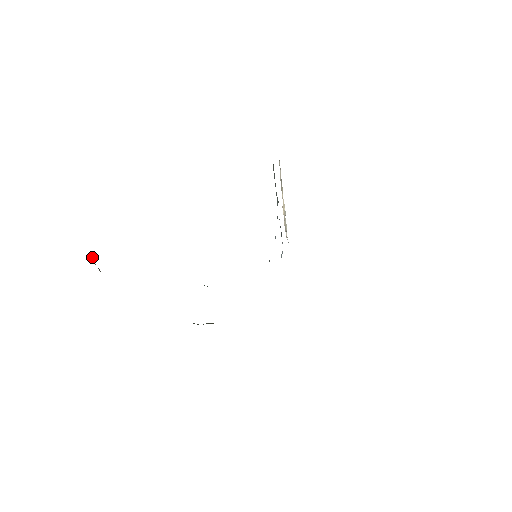
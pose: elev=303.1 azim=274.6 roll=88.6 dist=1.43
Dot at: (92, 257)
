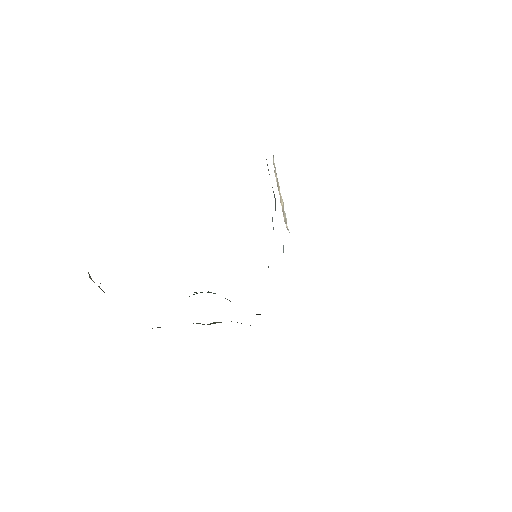
Dot at: (89, 277)
